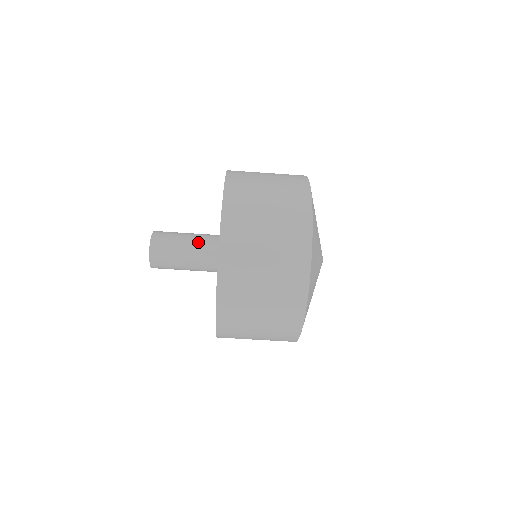
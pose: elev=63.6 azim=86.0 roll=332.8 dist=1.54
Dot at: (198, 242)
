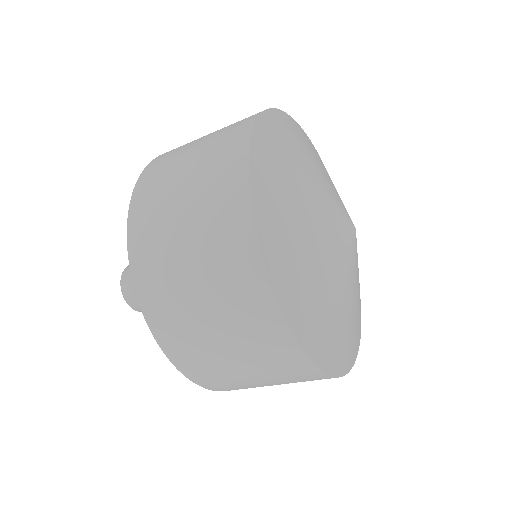
Dot at: occluded
